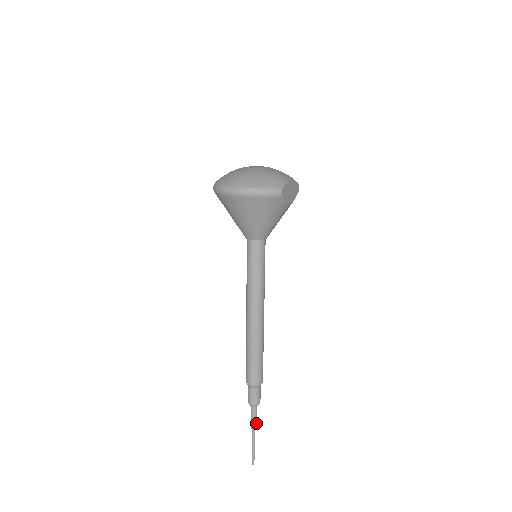
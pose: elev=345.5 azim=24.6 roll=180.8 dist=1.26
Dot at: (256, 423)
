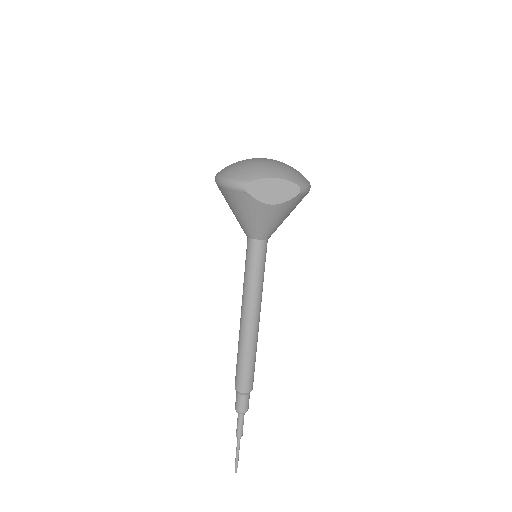
Dot at: (240, 431)
